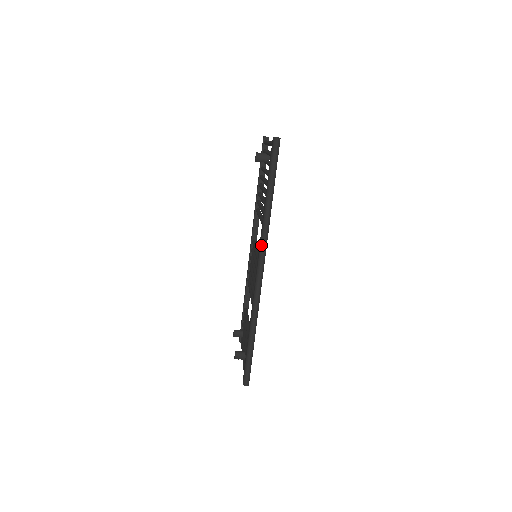
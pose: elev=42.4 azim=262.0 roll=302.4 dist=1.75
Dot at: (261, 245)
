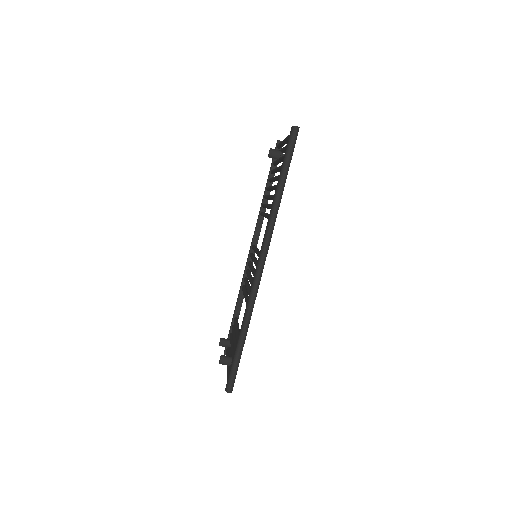
Dot at: (266, 236)
